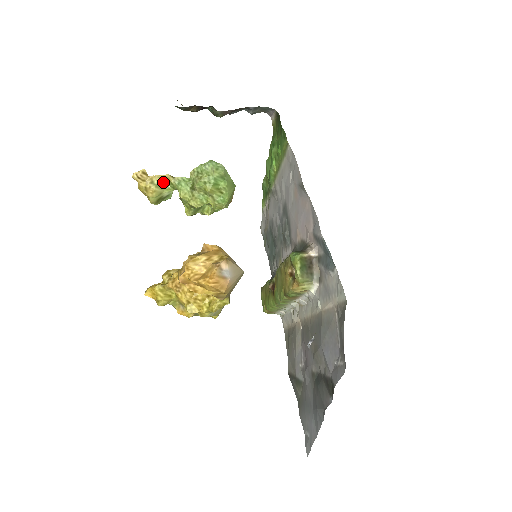
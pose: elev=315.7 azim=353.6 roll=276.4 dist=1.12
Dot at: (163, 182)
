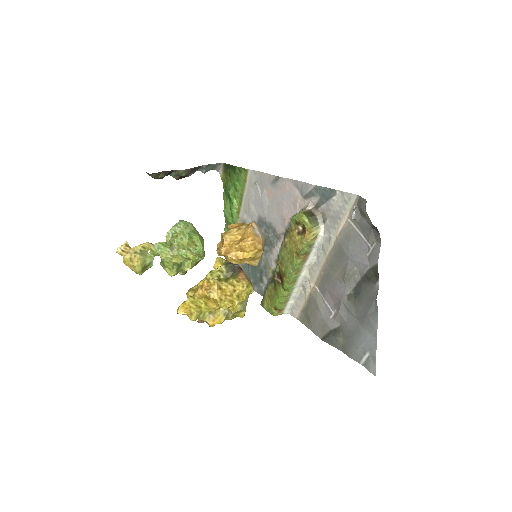
Dot at: (144, 251)
